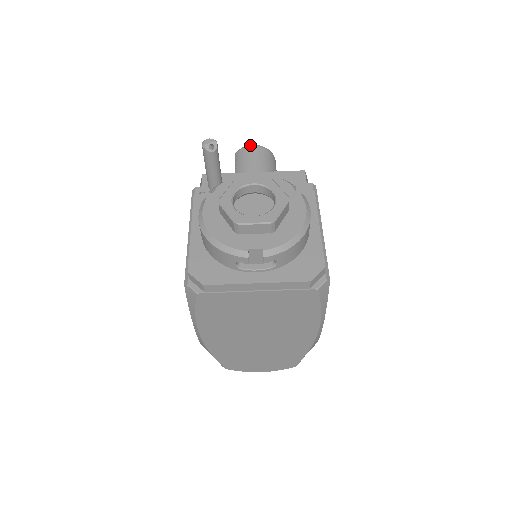
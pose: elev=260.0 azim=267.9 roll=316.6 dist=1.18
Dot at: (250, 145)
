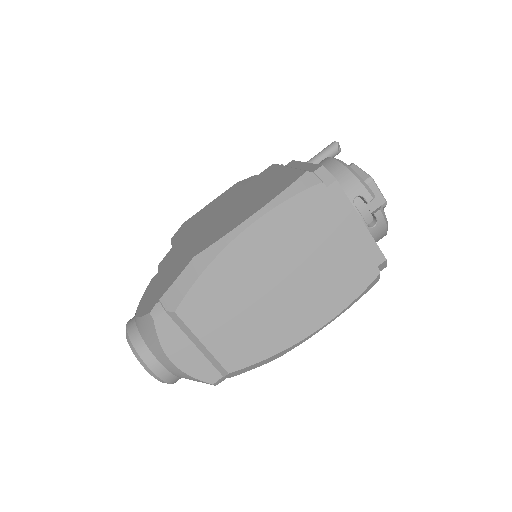
Dot at: occluded
